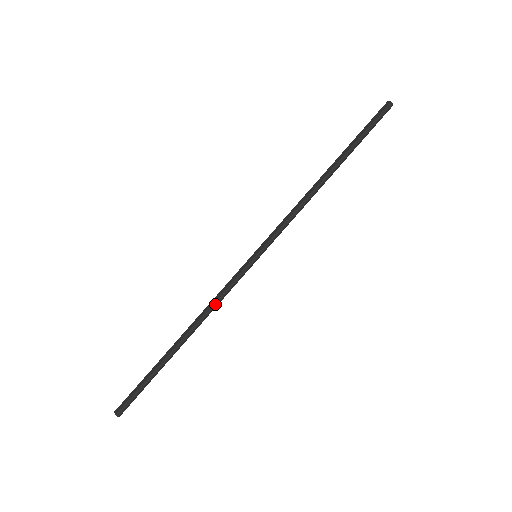
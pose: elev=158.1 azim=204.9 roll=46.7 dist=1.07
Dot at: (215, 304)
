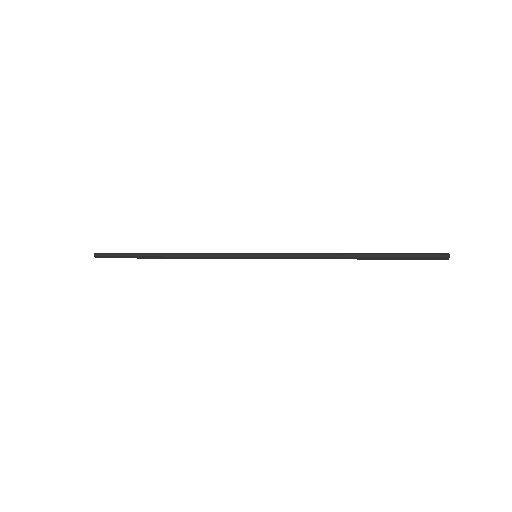
Dot at: (204, 253)
